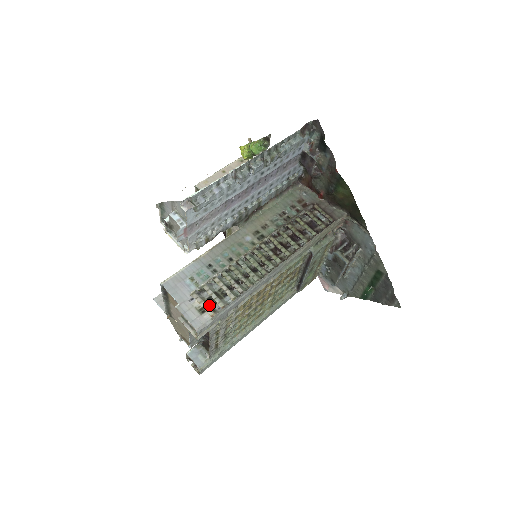
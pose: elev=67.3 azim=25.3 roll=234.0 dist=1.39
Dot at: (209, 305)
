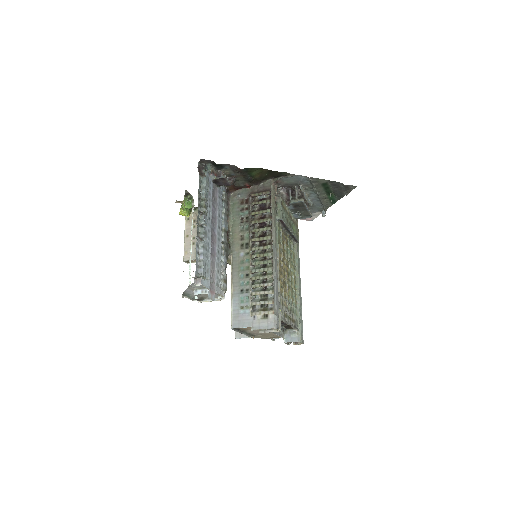
Dot at: (265, 310)
